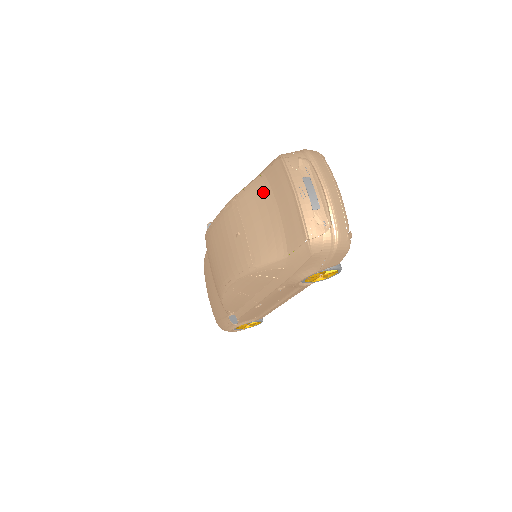
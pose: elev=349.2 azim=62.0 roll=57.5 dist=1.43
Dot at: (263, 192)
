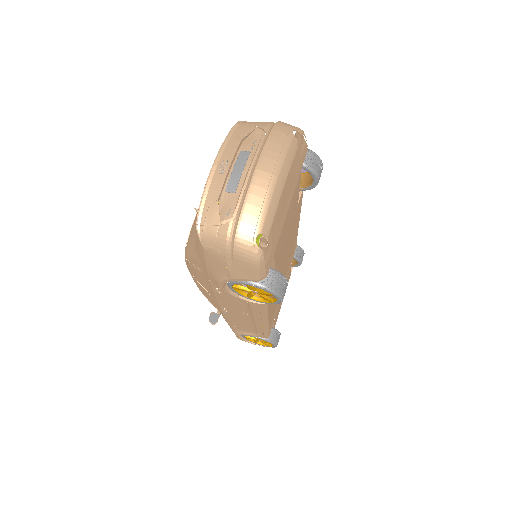
Dot at: occluded
